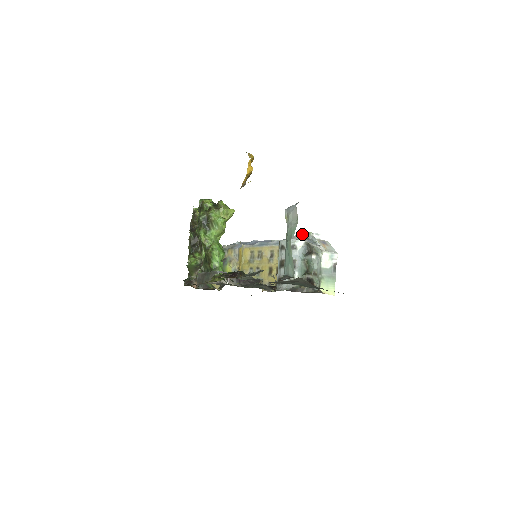
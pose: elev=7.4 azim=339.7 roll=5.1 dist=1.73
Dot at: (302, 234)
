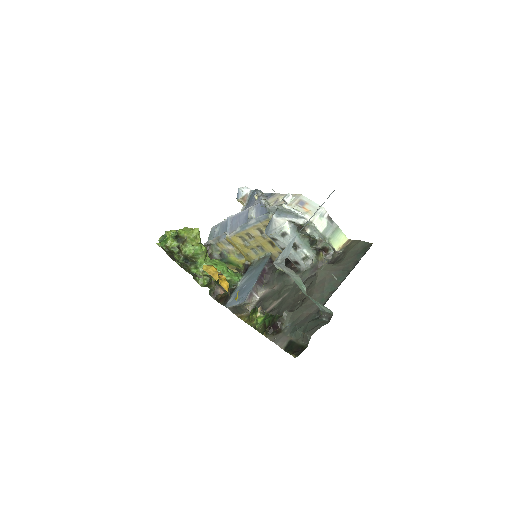
Dot at: (275, 207)
